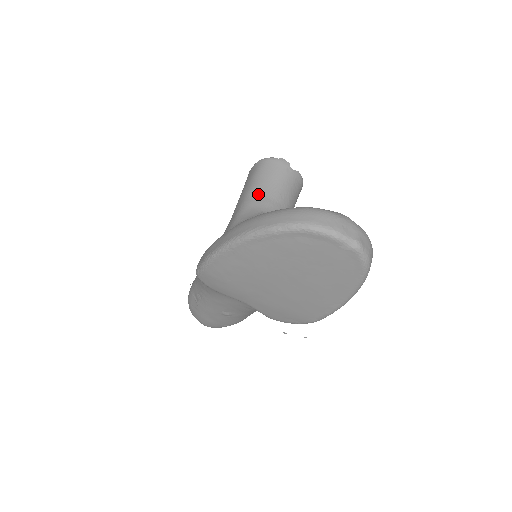
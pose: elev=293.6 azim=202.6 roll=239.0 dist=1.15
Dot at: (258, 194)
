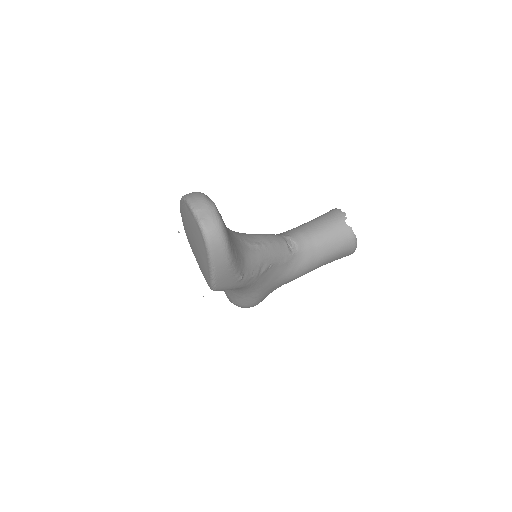
Dot at: (304, 226)
